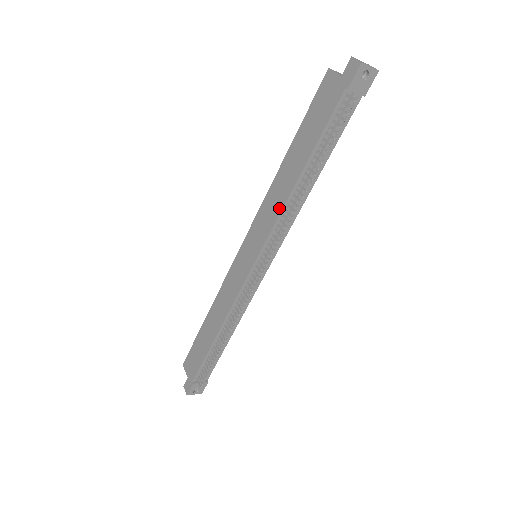
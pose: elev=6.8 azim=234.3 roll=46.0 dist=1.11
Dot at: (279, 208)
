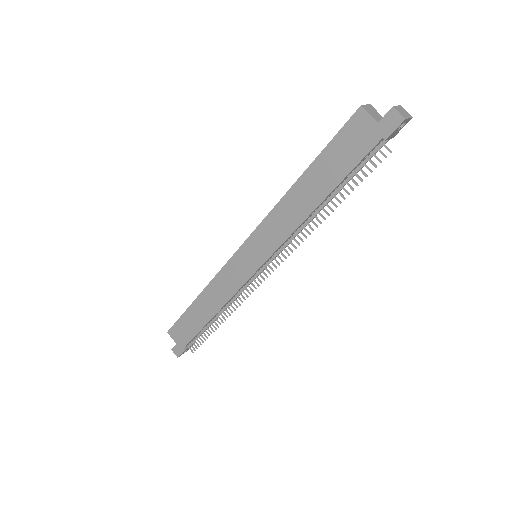
Dot at: (292, 227)
